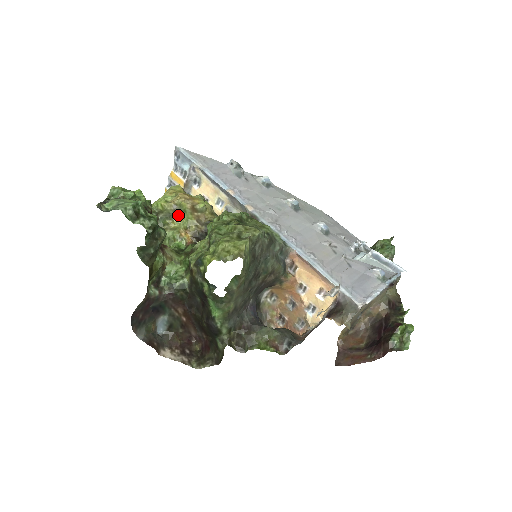
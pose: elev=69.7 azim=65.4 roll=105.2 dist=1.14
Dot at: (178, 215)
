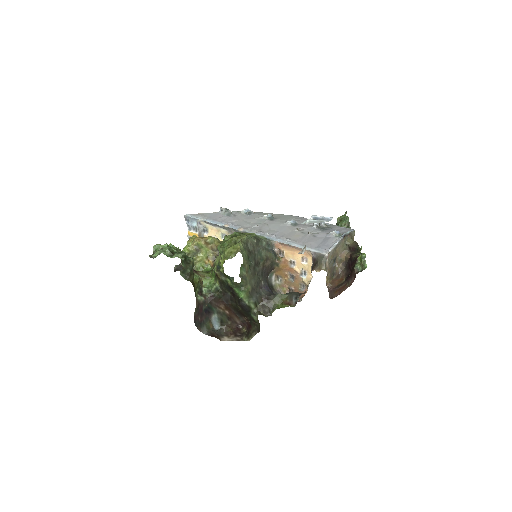
Dot at: (199, 251)
